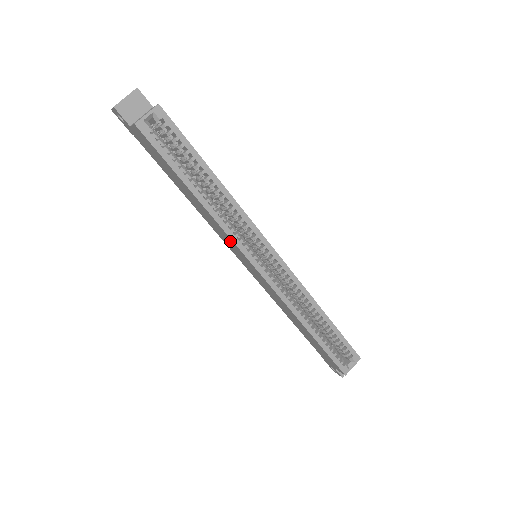
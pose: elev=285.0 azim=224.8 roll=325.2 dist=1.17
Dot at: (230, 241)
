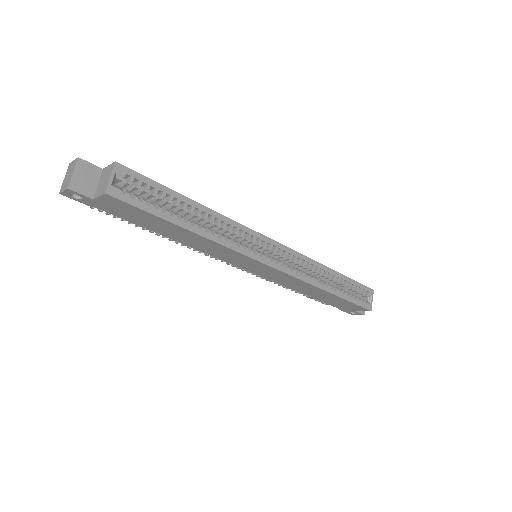
Dot at: (235, 255)
